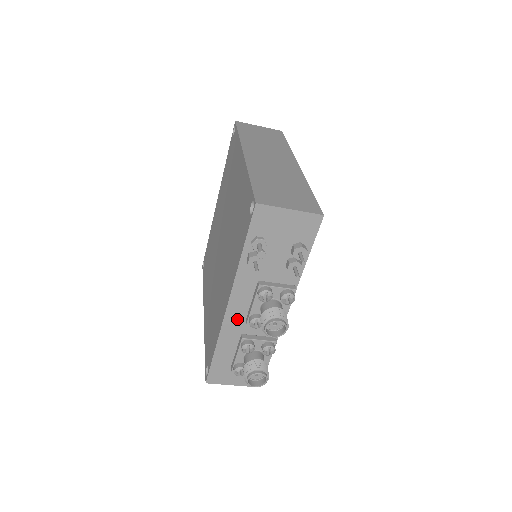
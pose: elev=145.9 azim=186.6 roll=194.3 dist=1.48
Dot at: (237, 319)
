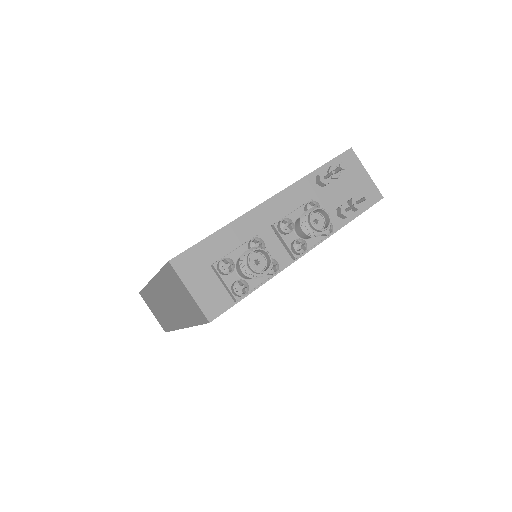
Dot at: (265, 218)
